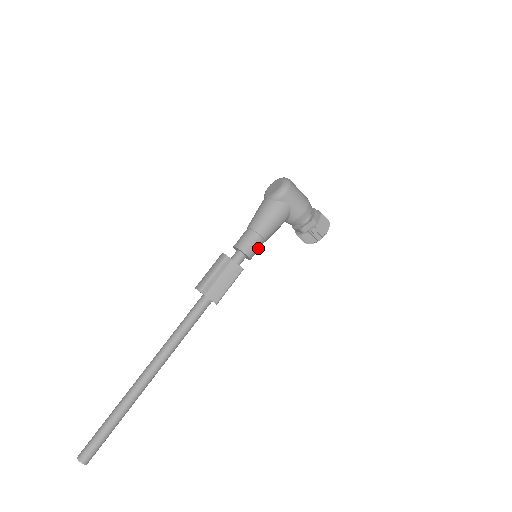
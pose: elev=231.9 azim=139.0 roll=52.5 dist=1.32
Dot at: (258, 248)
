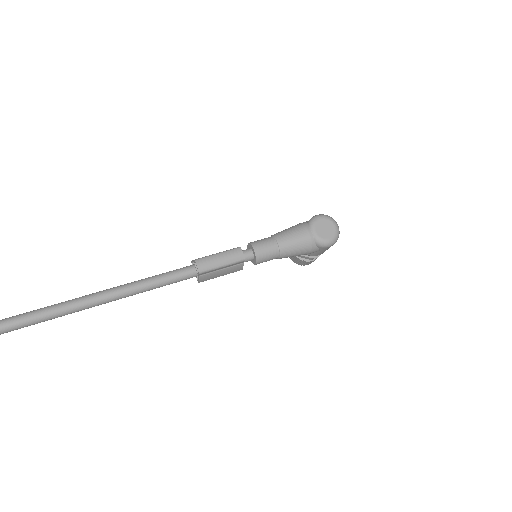
Dot at: occluded
